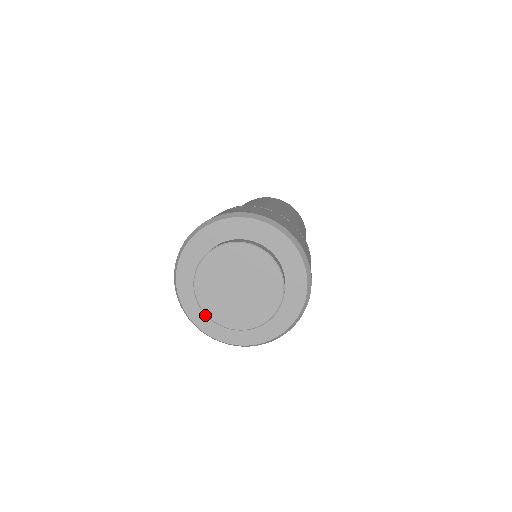
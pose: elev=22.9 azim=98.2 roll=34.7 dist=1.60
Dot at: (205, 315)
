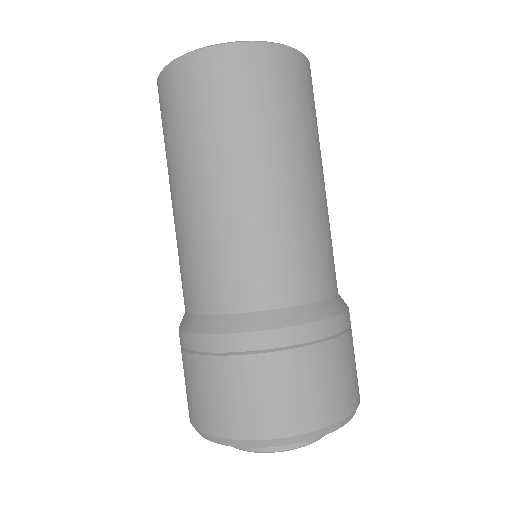
Dot at: occluded
